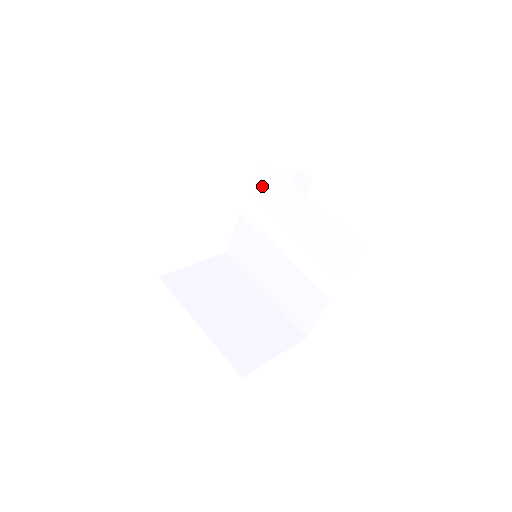
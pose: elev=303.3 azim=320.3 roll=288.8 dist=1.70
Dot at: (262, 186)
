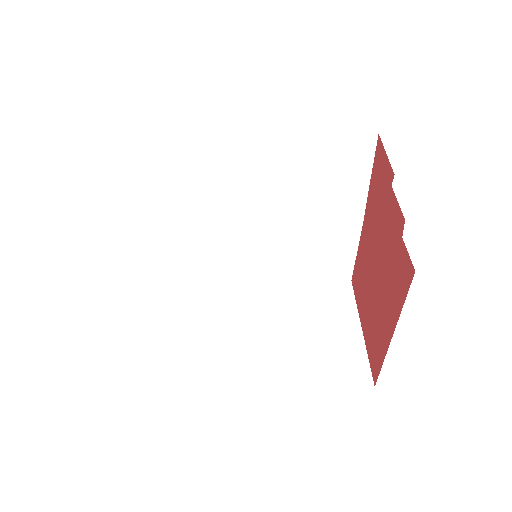
Dot at: (174, 172)
